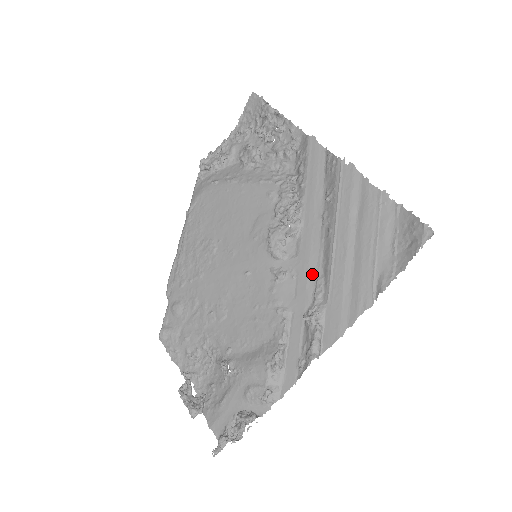
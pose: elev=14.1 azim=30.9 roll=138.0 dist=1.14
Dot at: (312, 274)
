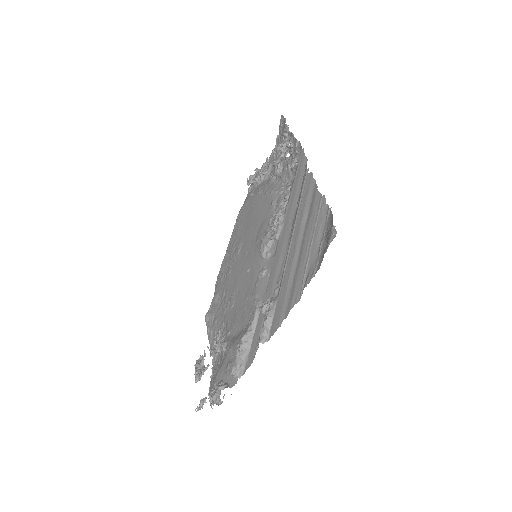
Dot at: (278, 272)
